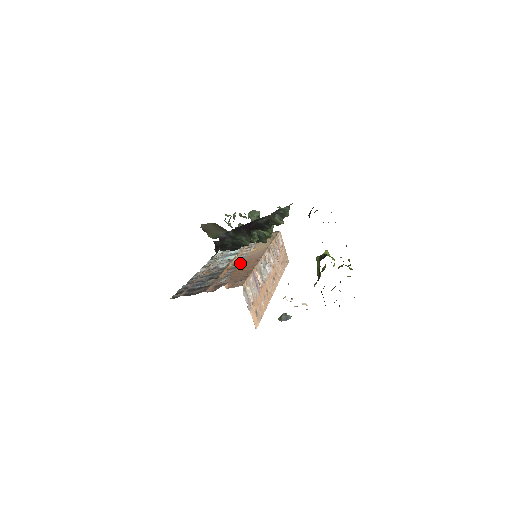
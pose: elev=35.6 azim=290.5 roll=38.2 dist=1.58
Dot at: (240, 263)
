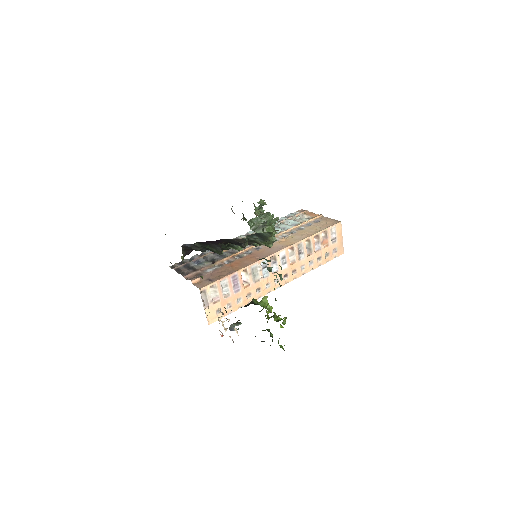
Dot at: (249, 253)
